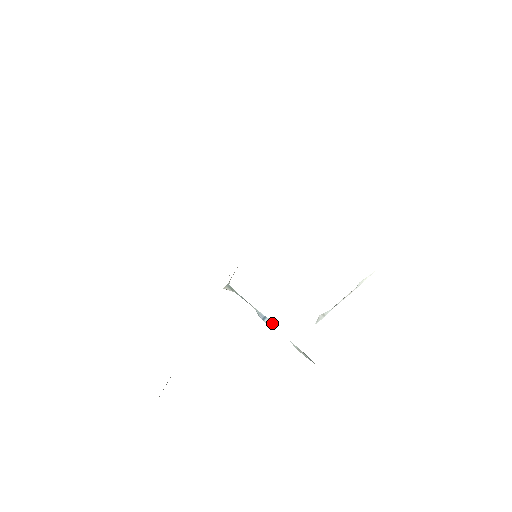
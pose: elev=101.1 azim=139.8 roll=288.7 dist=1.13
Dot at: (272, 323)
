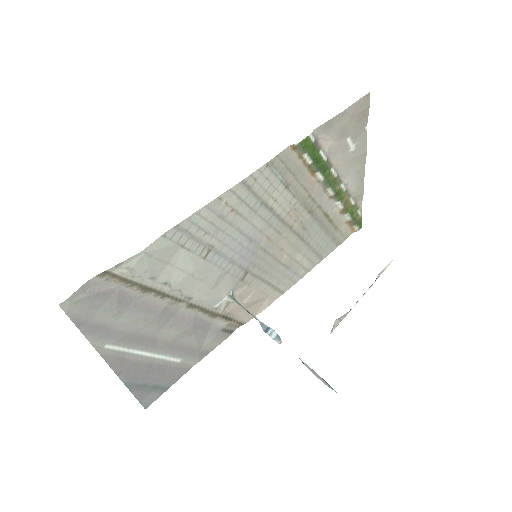
Dot at: (277, 335)
